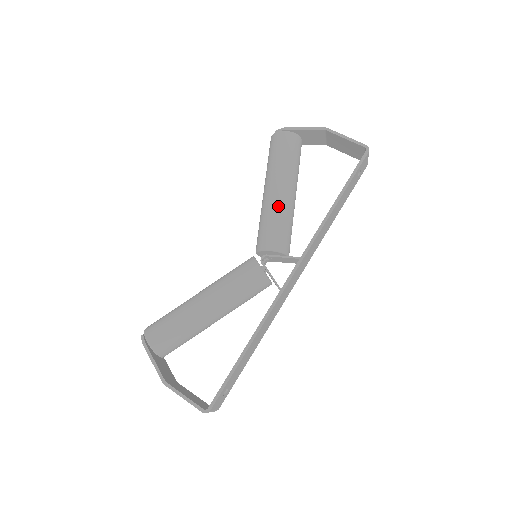
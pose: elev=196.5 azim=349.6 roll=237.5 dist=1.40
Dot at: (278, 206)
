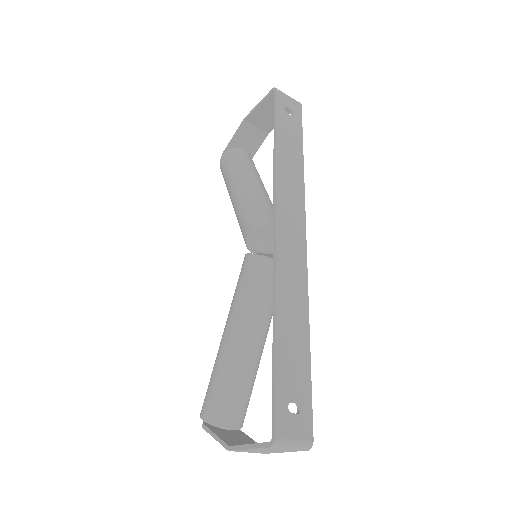
Dot at: (240, 199)
